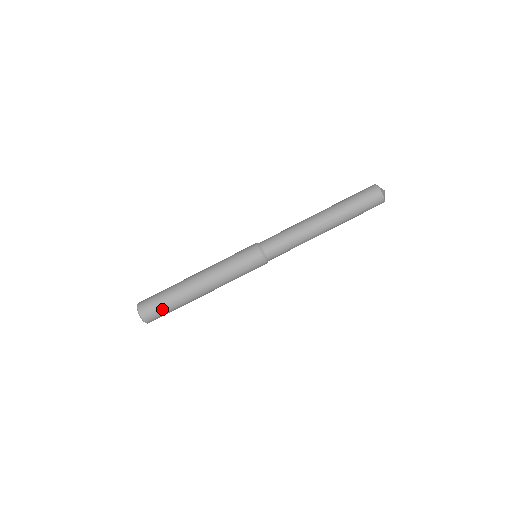
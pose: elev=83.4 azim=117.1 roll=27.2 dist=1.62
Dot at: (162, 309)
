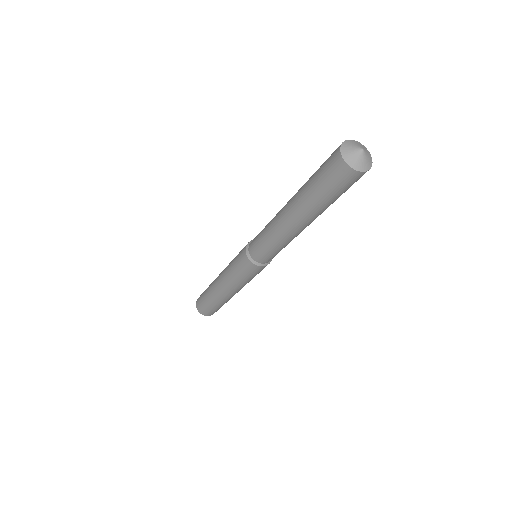
Dot at: (217, 309)
